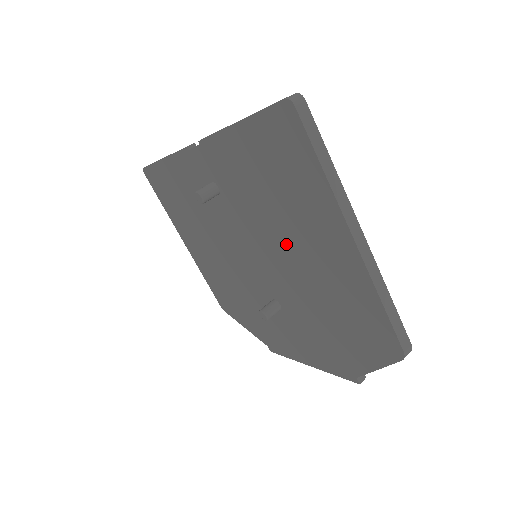
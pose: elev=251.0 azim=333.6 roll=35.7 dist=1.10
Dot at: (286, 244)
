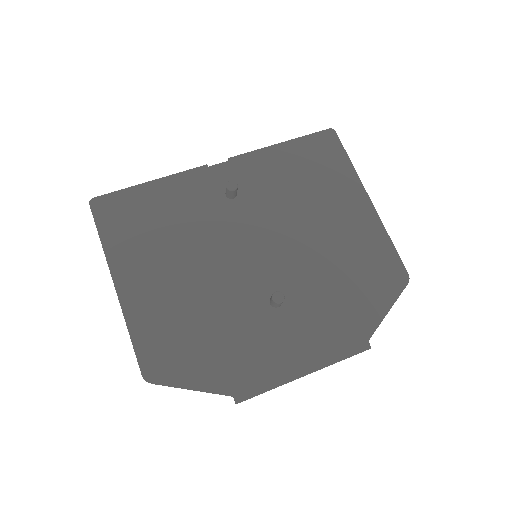
Dot at: (308, 222)
